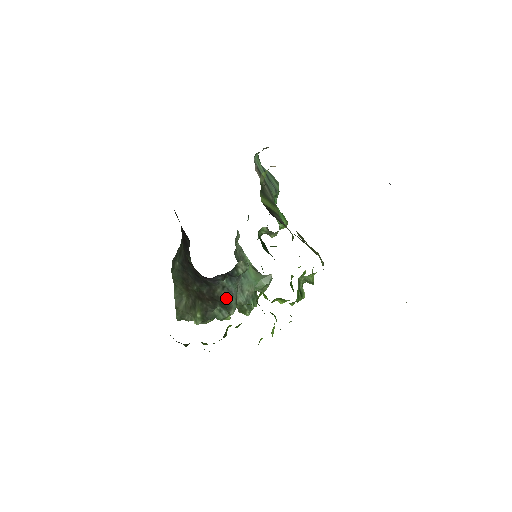
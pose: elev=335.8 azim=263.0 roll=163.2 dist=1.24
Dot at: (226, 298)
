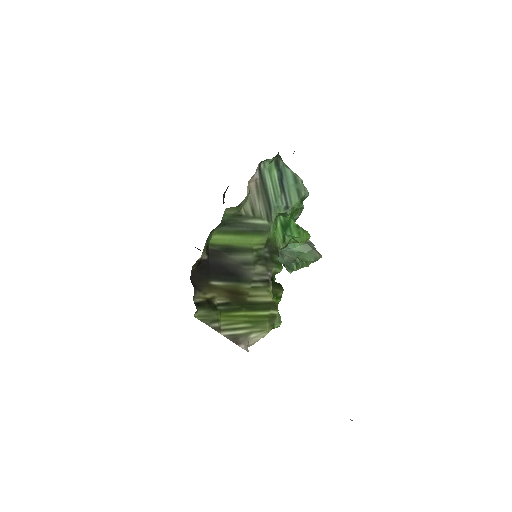
Dot at: occluded
